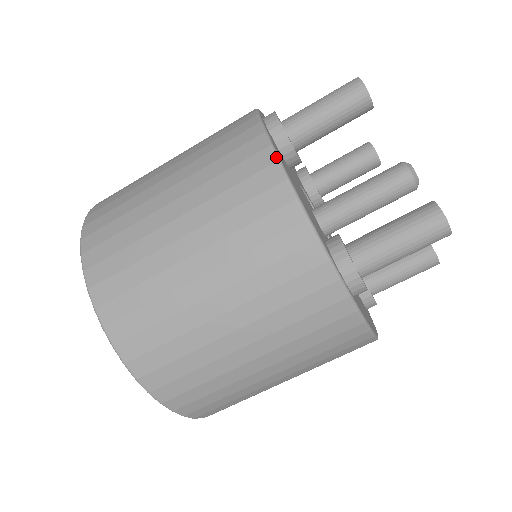
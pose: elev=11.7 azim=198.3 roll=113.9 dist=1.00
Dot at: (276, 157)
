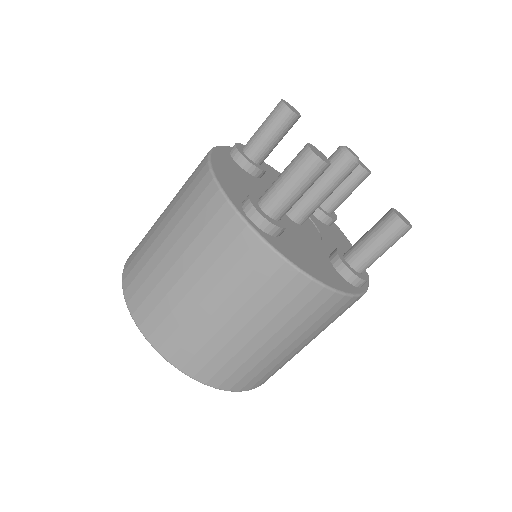
Dot at: (208, 154)
